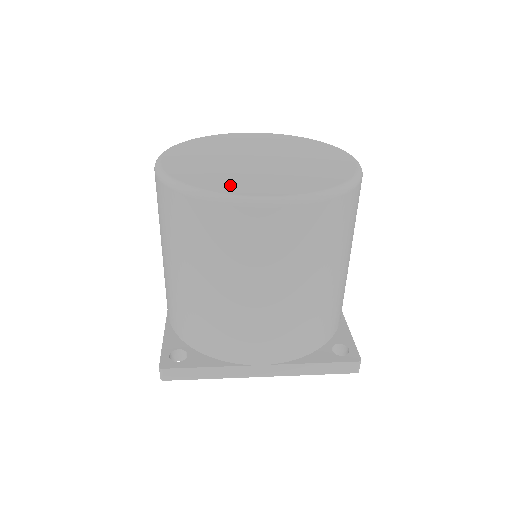
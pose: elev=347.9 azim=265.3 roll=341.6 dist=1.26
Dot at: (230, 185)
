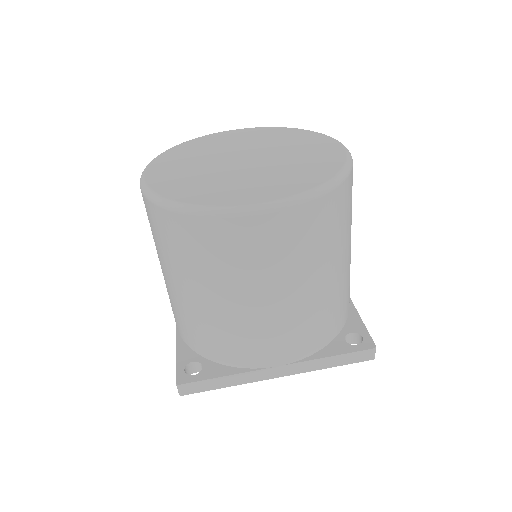
Dot at: (220, 195)
